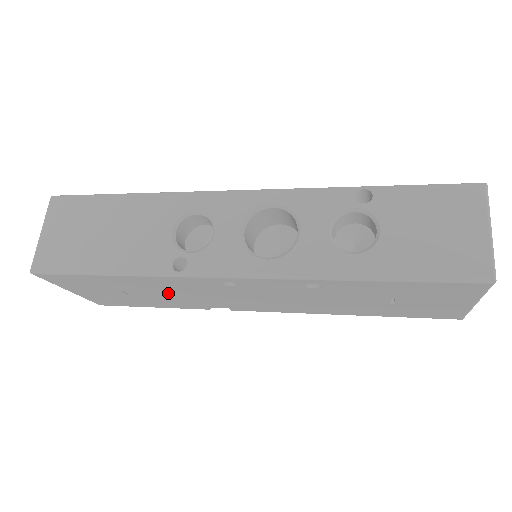
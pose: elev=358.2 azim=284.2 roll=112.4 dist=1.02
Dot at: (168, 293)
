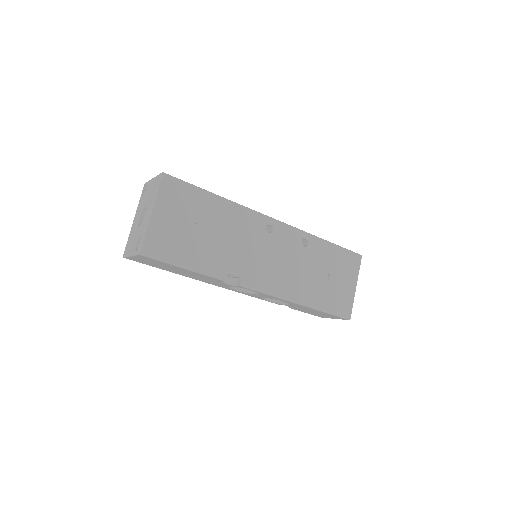
Dot at: (224, 236)
